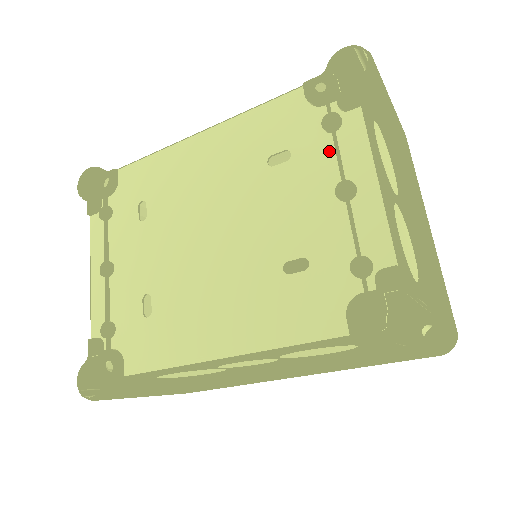
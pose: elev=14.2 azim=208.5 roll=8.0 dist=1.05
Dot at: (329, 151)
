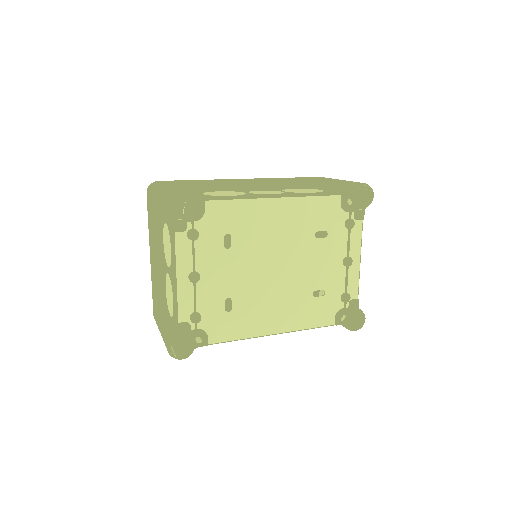
Dot at: (345, 238)
